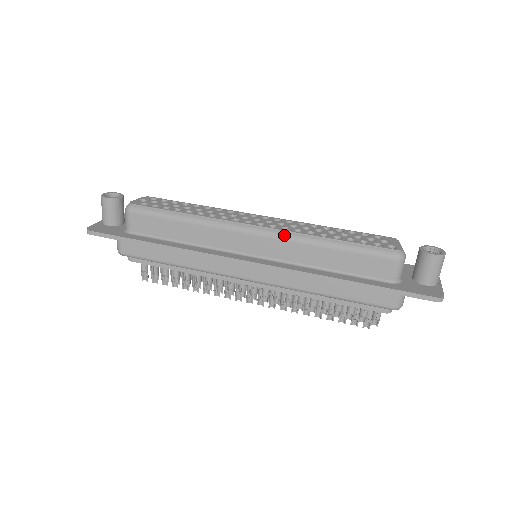
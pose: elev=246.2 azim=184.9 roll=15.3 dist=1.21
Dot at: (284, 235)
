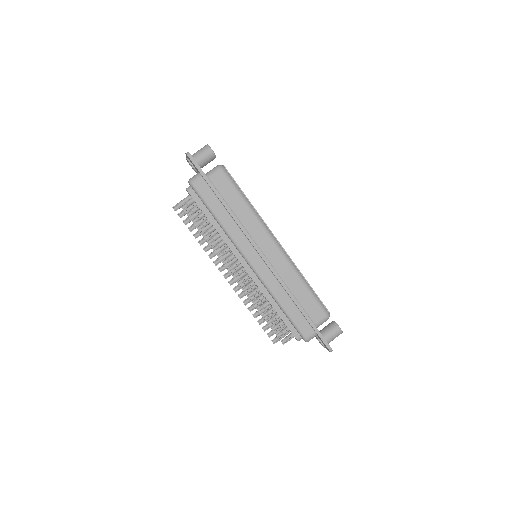
Dot at: (288, 259)
